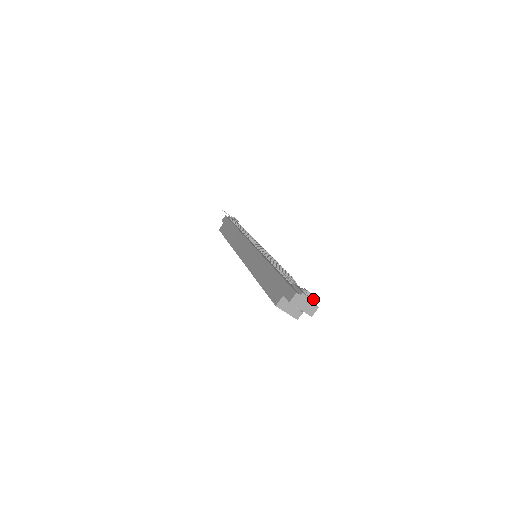
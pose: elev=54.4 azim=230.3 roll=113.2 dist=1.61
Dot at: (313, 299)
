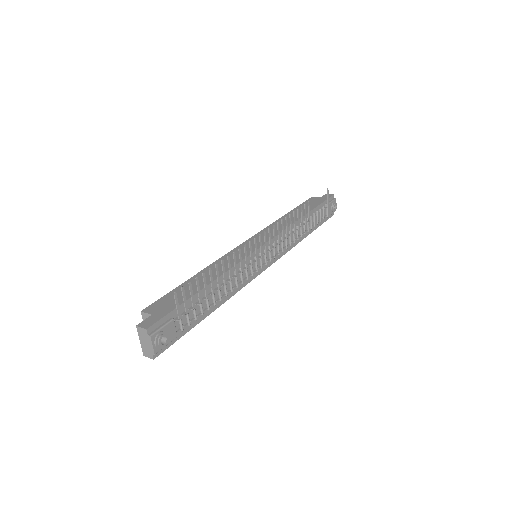
Dot at: (158, 349)
